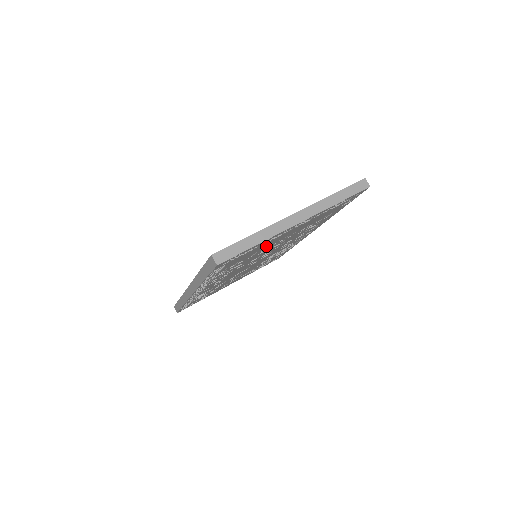
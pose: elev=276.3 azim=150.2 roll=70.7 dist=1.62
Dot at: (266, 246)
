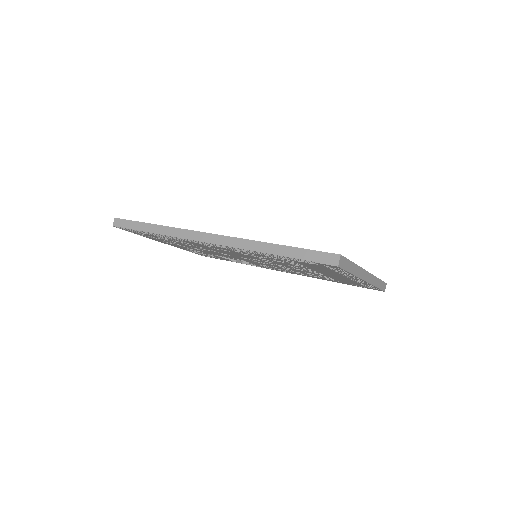
Dot at: (317, 270)
